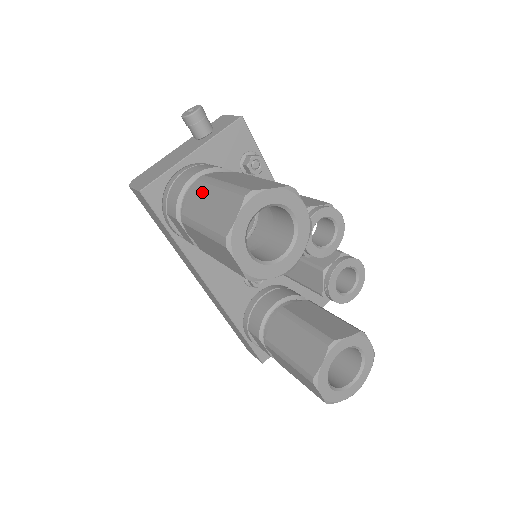
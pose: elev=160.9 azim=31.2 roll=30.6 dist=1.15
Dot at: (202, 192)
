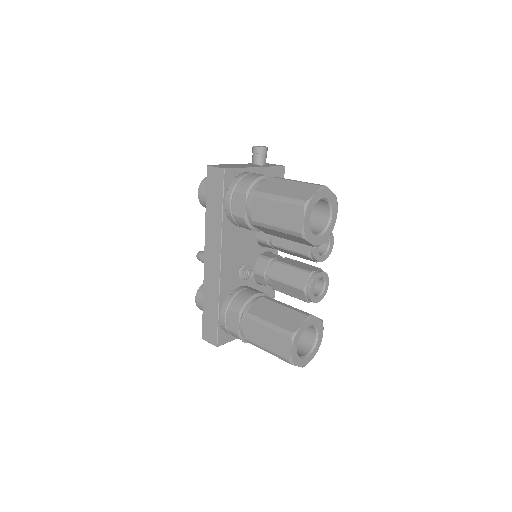
Dot at: (278, 182)
